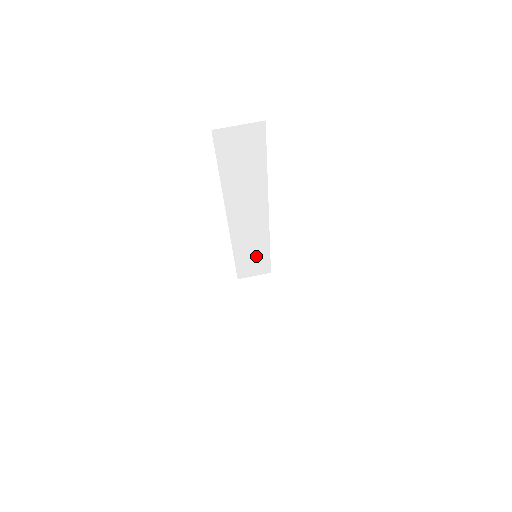
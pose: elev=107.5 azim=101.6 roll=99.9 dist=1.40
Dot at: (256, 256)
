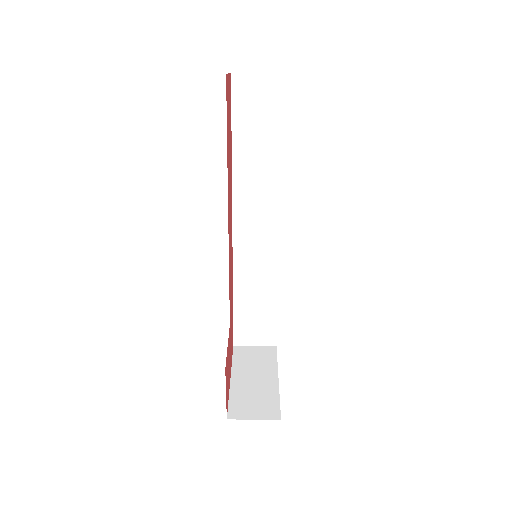
Dot at: (260, 304)
